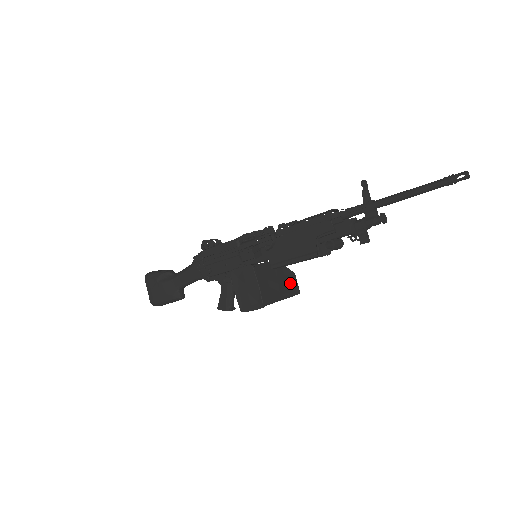
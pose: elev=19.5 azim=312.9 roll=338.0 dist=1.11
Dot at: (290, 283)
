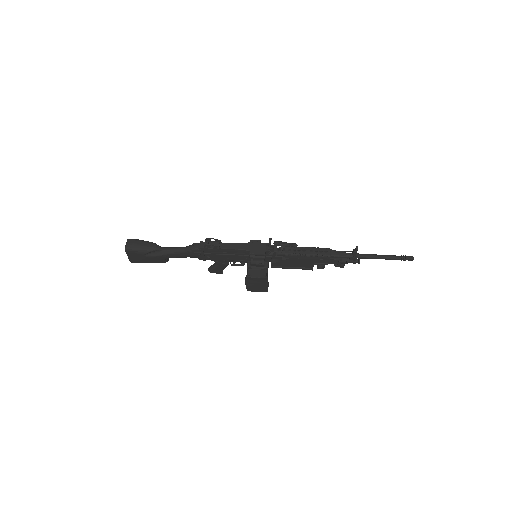
Dot at: occluded
